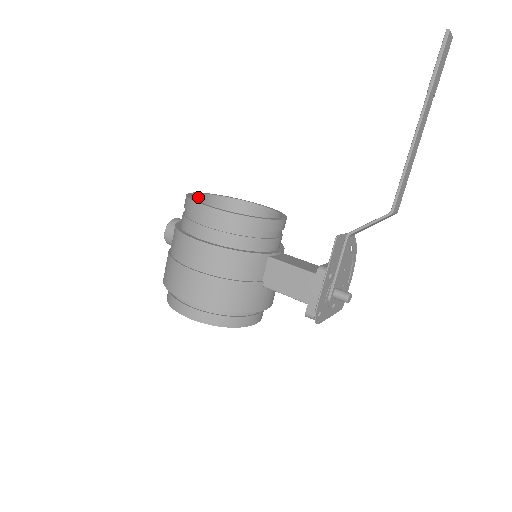
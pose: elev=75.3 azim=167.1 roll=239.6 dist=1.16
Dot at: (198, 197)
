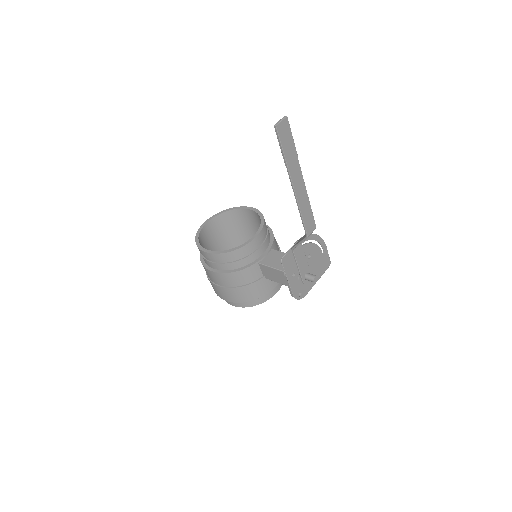
Dot at: (206, 226)
